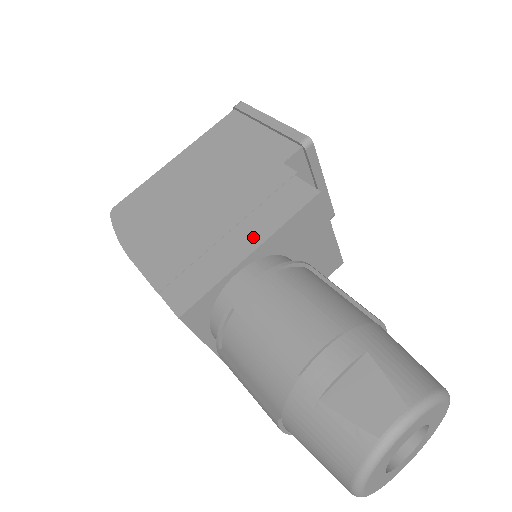
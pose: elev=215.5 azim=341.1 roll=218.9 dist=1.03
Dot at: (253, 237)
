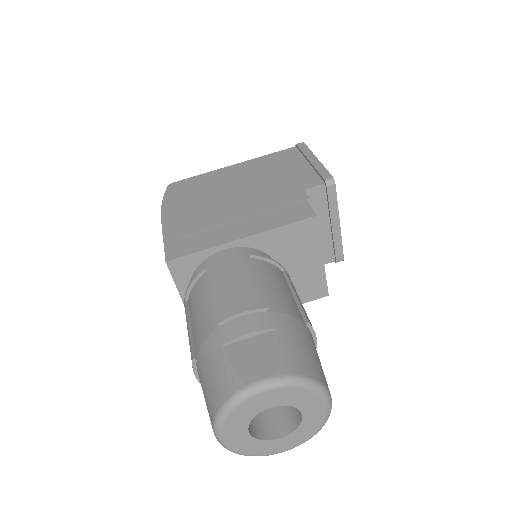
Dot at: (249, 229)
